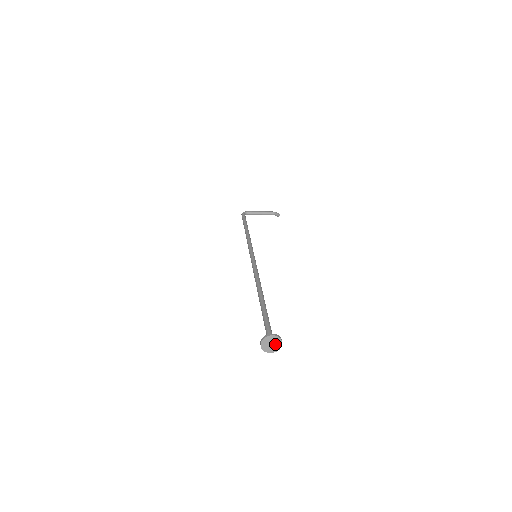
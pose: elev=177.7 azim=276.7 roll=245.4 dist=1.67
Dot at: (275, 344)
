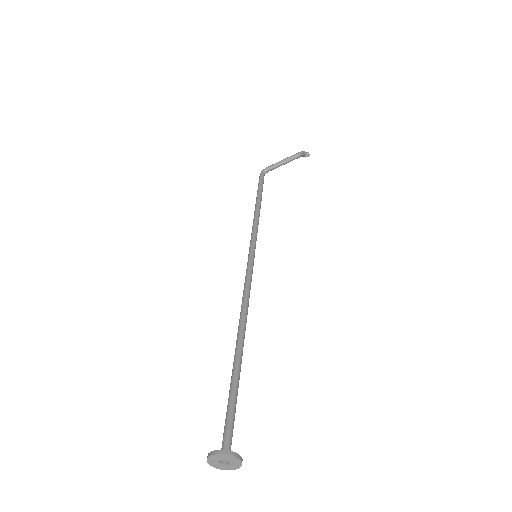
Dot at: (229, 461)
